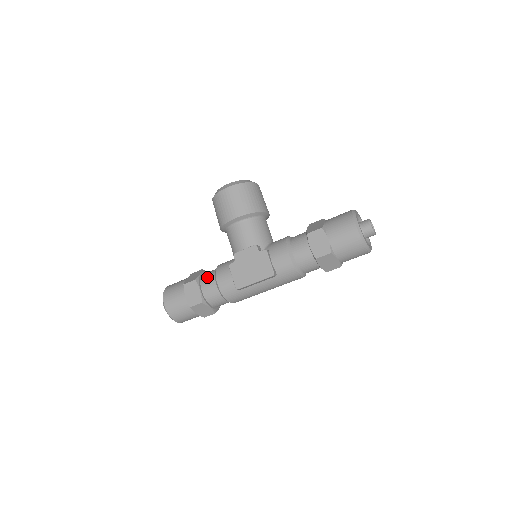
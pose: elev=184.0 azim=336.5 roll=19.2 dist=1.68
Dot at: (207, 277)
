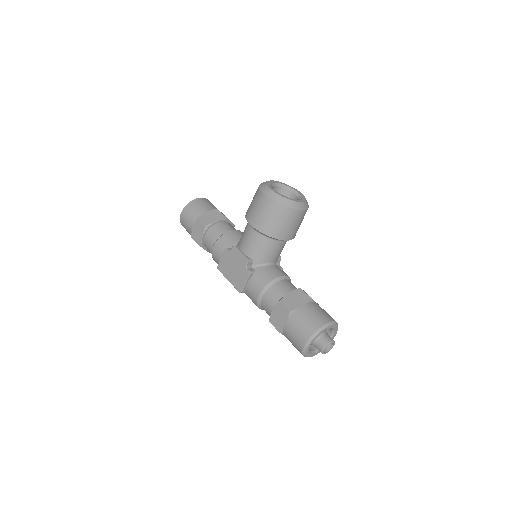
Dot at: (215, 231)
